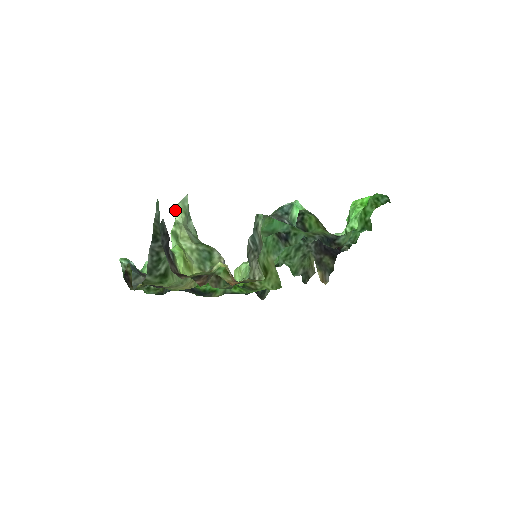
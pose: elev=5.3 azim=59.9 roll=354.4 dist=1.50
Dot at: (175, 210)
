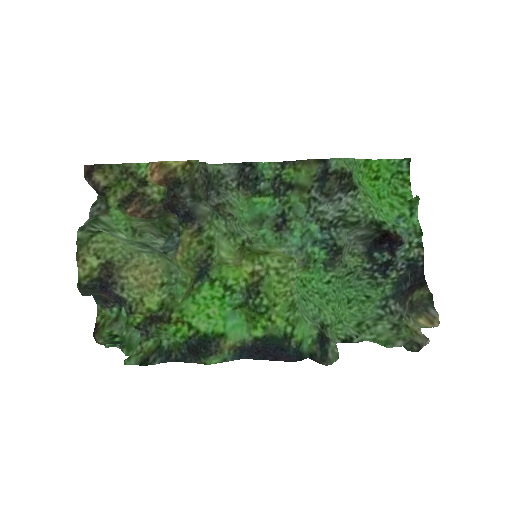
Dot at: occluded
